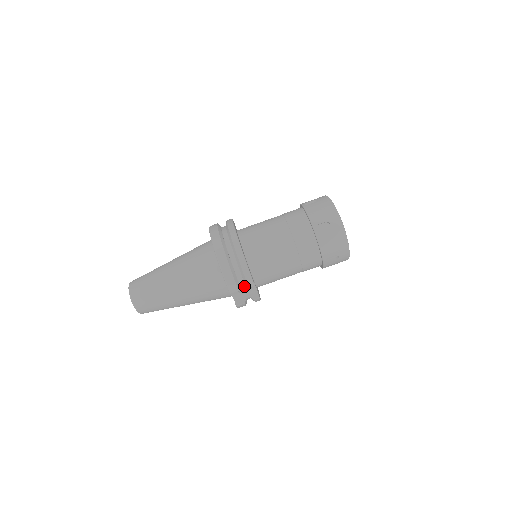
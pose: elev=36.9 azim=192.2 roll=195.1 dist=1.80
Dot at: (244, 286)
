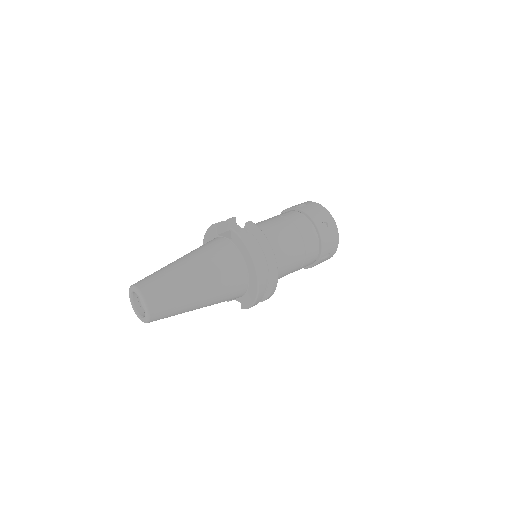
Dot at: occluded
